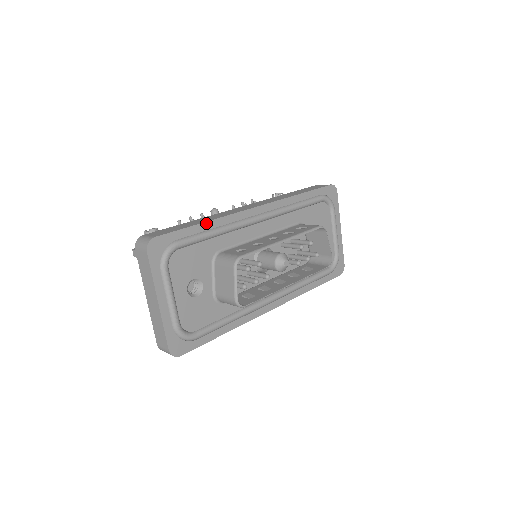
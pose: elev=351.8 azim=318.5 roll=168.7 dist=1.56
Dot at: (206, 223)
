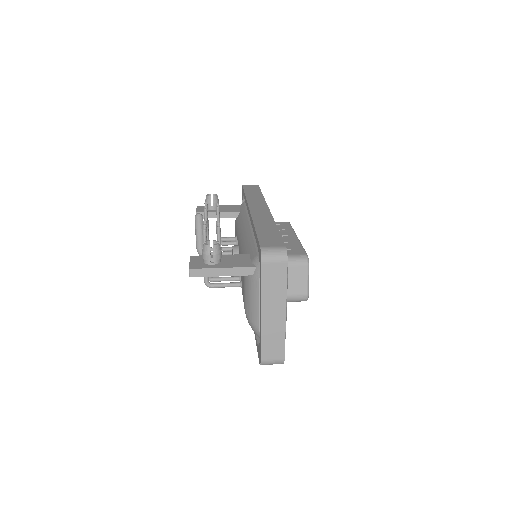
Dot at: (277, 228)
